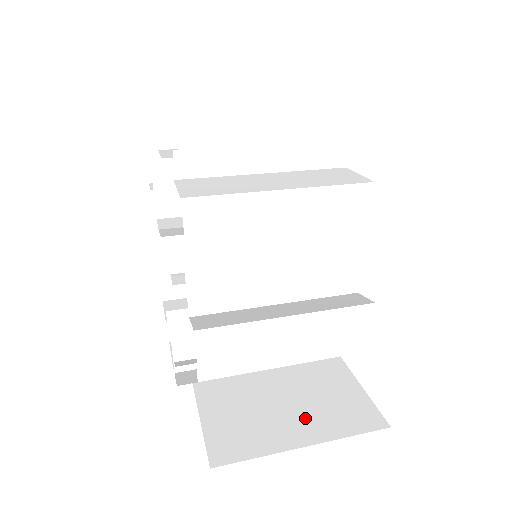
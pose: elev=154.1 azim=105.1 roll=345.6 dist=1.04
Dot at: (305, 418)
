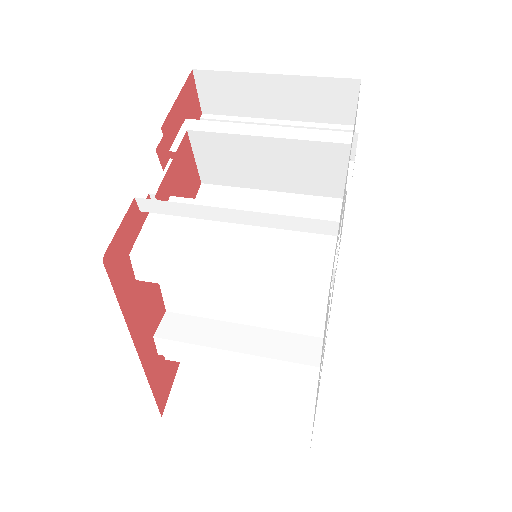
Dot at: (250, 407)
